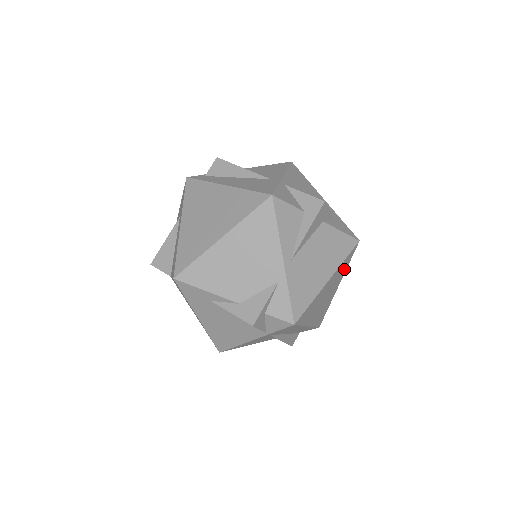
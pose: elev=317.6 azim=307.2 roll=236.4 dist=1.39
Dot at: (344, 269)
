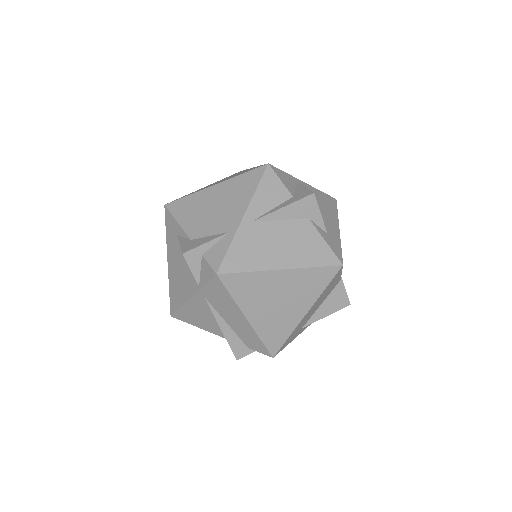
Dot at: (316, 289)
